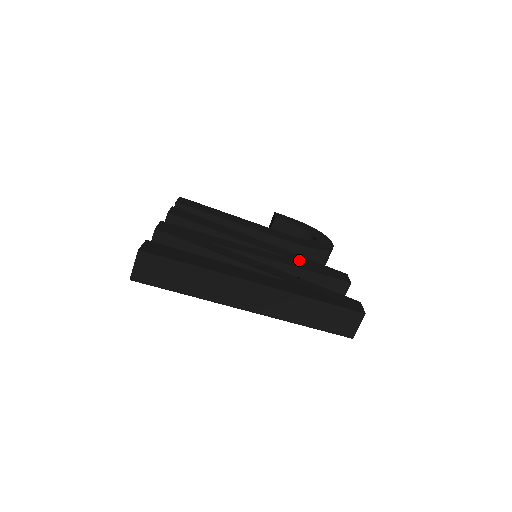
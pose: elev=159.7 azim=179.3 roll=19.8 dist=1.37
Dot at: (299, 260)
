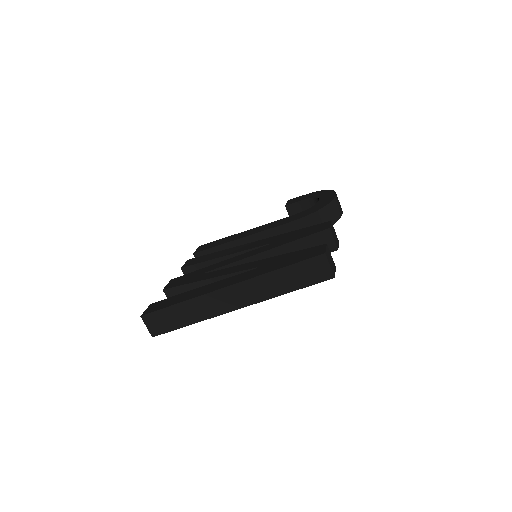
Dot at: (283, 238)
